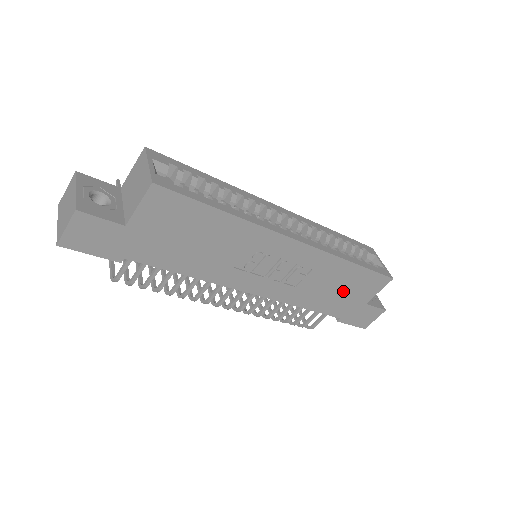
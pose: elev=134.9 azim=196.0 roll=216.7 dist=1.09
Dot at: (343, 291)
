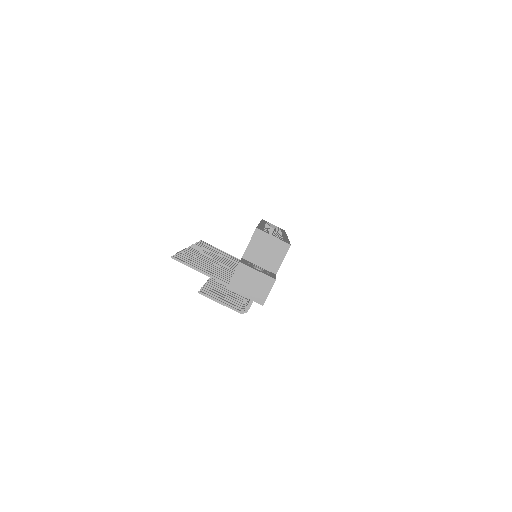
Dot at: occluded
